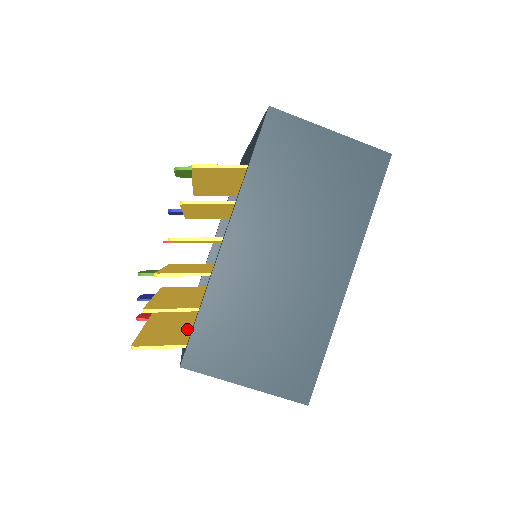
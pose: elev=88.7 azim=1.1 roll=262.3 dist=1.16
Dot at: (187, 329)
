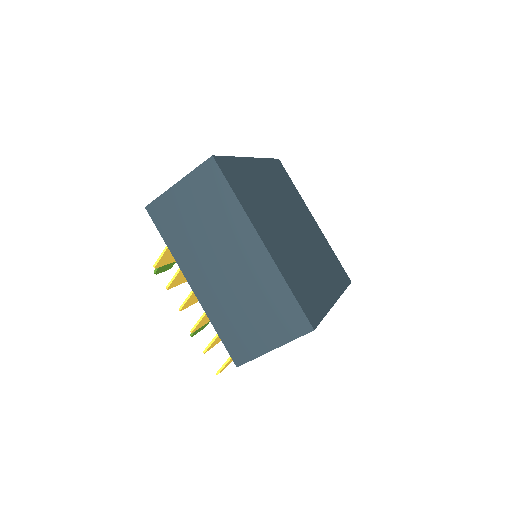
Dot at: occluded
